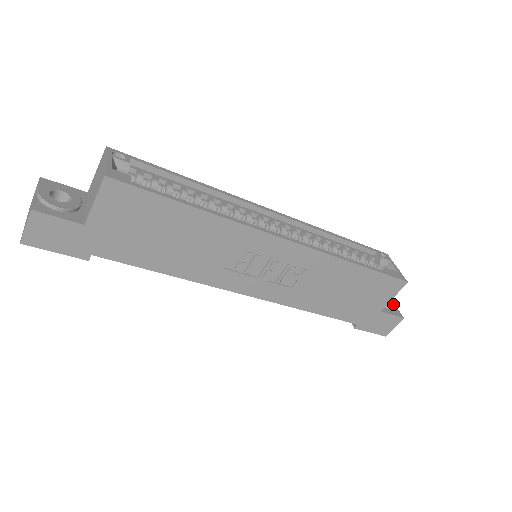
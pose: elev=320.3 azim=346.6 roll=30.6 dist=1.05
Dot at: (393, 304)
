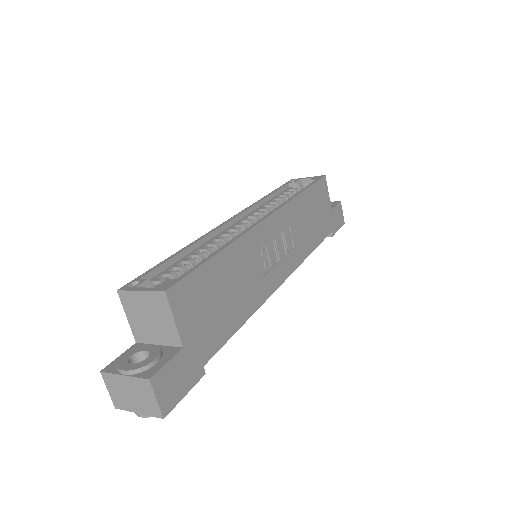
Dot at: occluded
